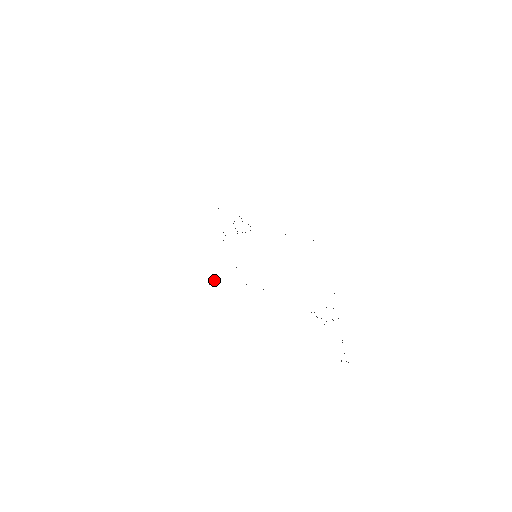
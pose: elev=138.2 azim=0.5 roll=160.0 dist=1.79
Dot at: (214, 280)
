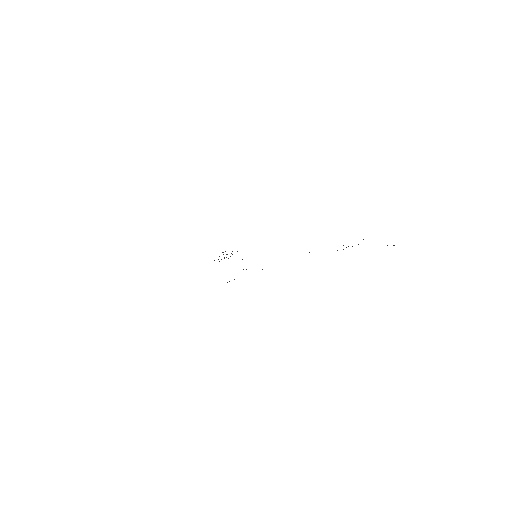
Dot at: occluded
